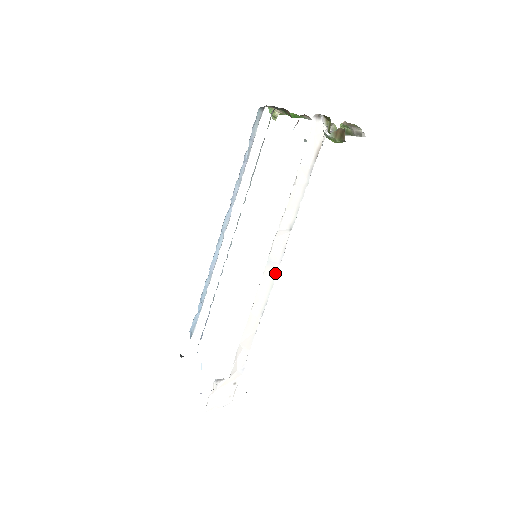
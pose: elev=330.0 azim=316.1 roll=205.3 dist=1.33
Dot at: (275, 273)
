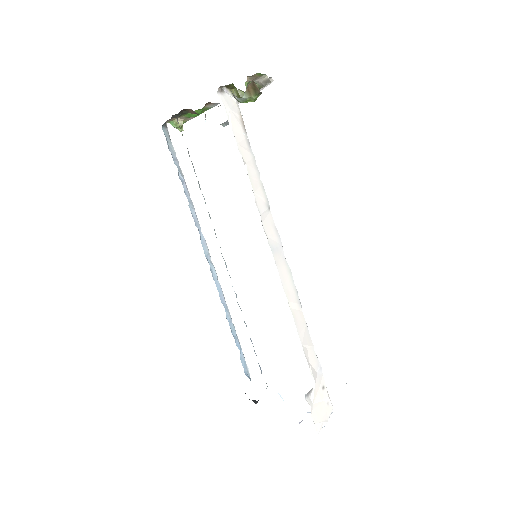
Dot at: (284, 258)
